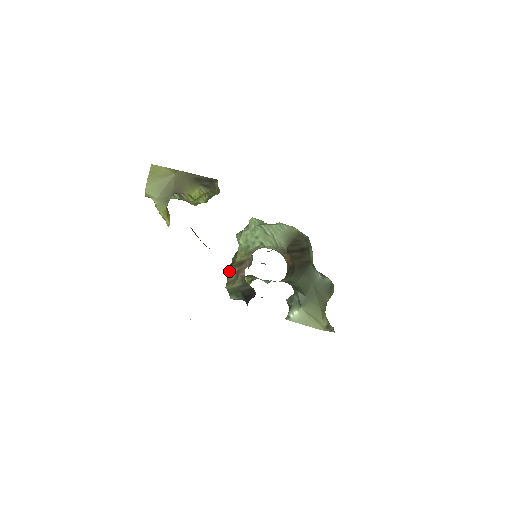
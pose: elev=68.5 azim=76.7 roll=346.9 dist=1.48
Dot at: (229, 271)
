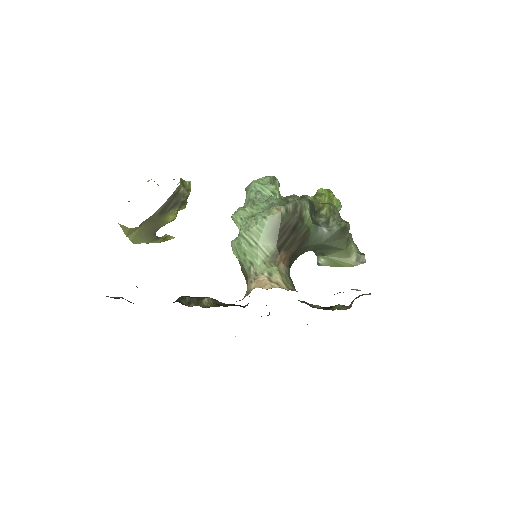
Dot at: (243, 274)
